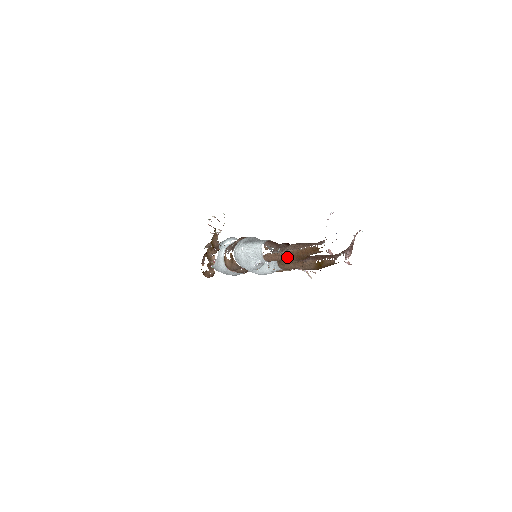
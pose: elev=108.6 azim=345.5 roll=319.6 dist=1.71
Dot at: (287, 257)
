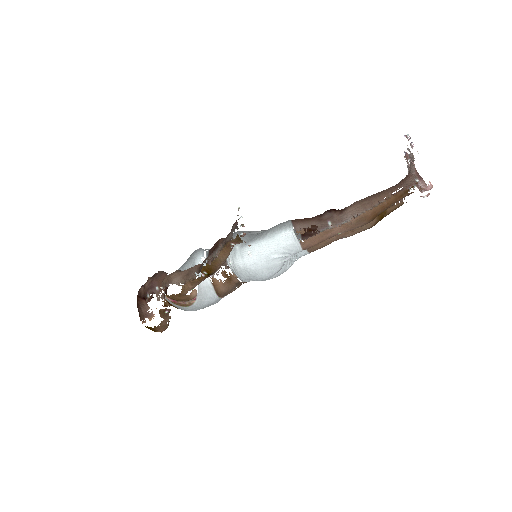
Dot at: (353, 226)
